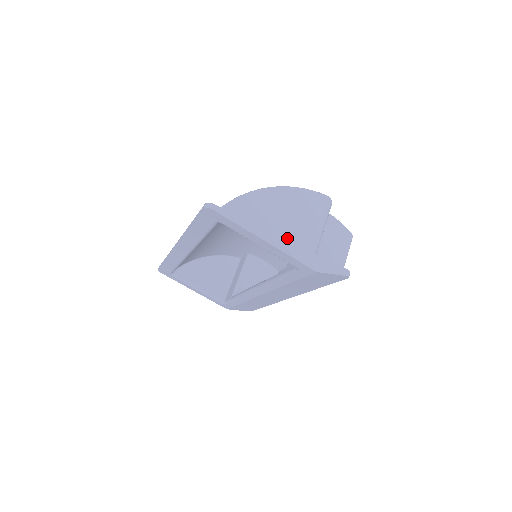
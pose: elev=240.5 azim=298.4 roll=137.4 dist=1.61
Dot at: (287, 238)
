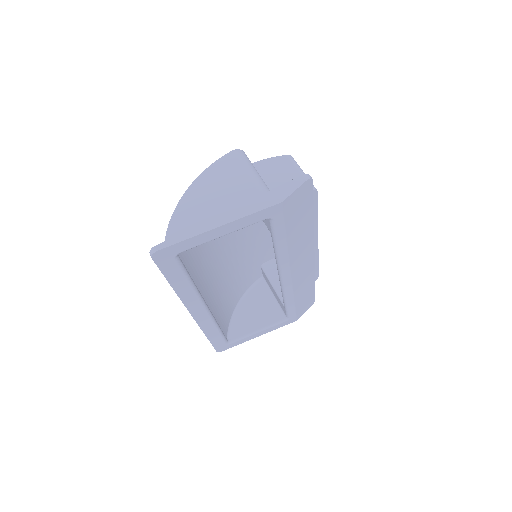
Dot at: occluded
